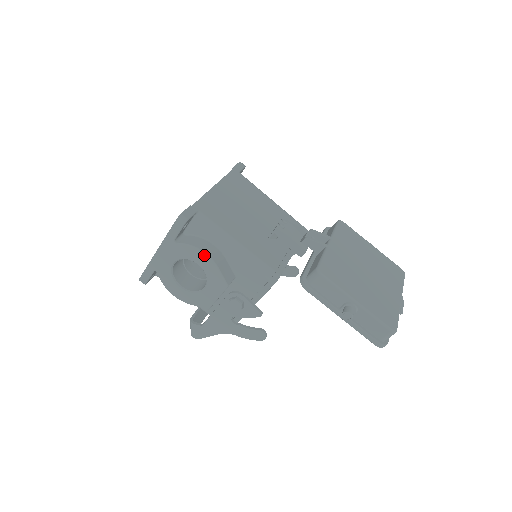
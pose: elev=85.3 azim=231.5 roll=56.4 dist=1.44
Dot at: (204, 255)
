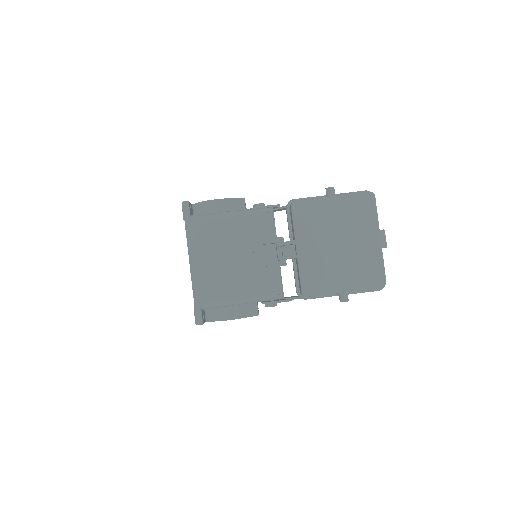
Dot at: occluded
